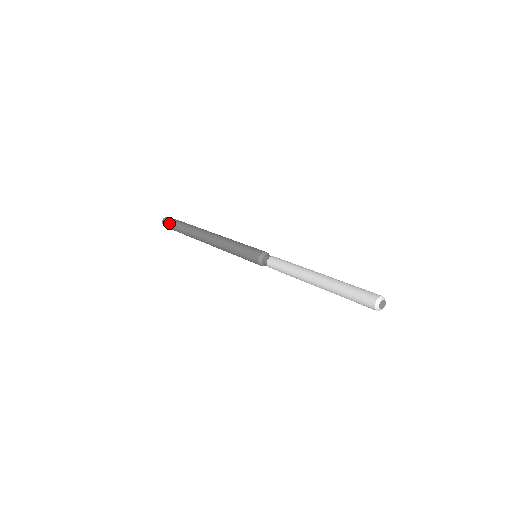
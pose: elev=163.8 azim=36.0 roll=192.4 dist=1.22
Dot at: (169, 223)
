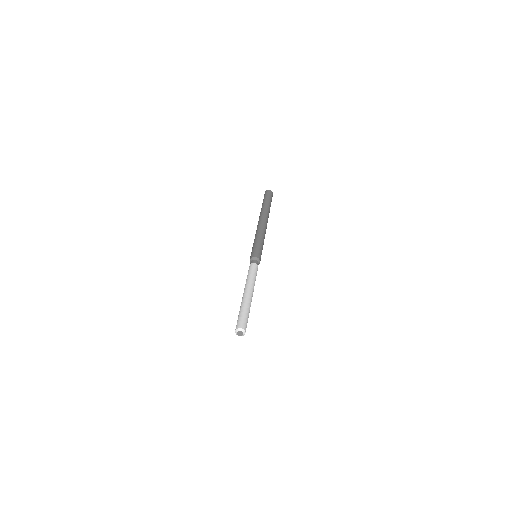
Dot at: occluded
